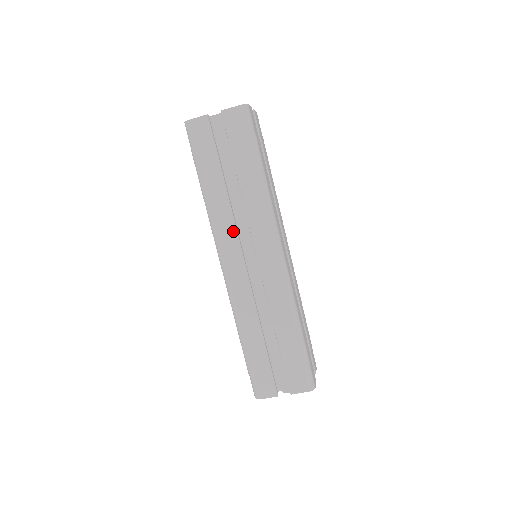
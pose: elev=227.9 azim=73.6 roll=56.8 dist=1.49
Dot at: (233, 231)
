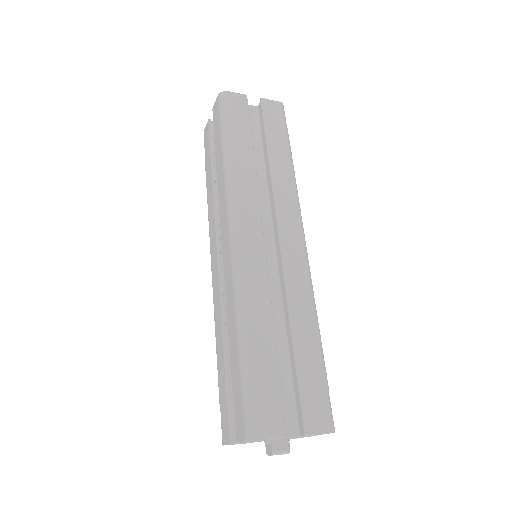
Dot at: (214, 224)
